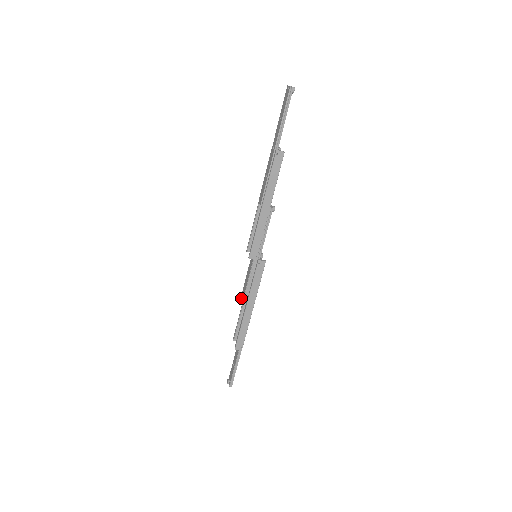
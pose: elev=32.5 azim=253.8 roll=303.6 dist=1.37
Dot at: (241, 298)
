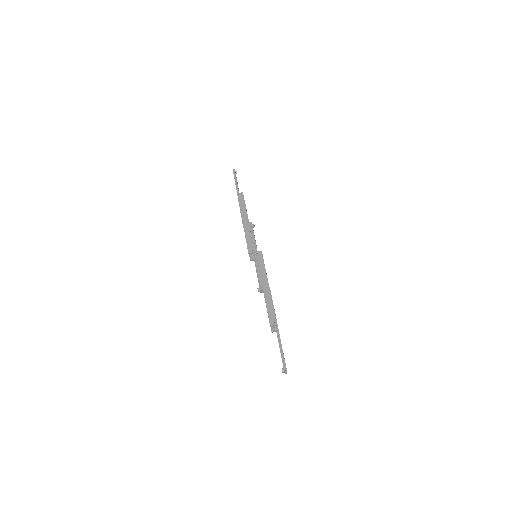
Dot at: occluded
